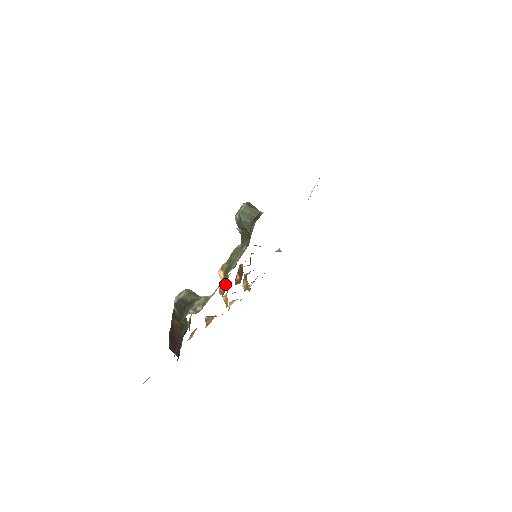
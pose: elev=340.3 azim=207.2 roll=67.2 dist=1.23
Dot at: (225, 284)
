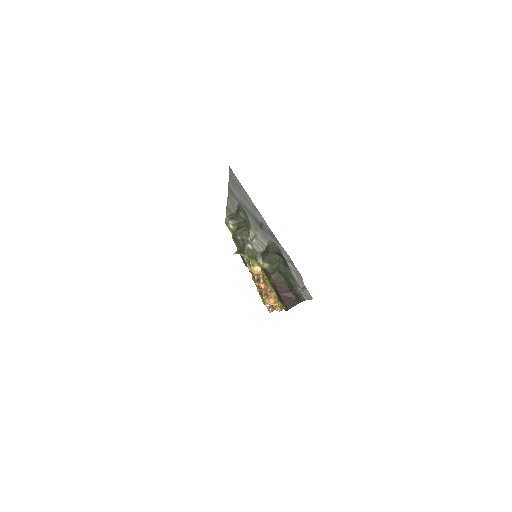
Dot at: (263, 283)
